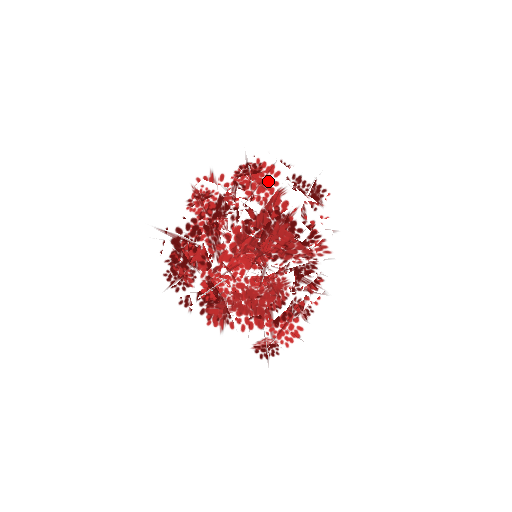
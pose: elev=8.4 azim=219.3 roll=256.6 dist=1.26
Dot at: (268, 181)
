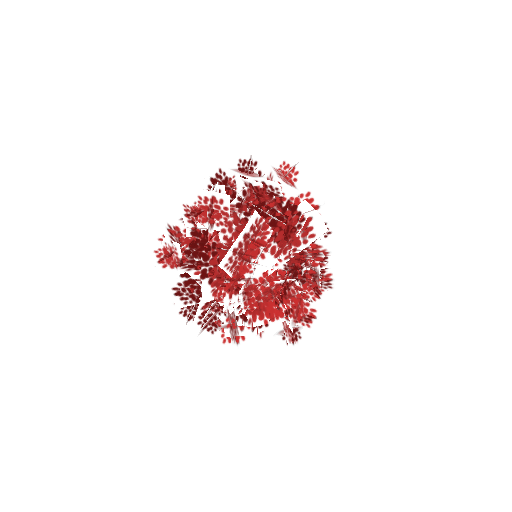
Dot at: (219, 209)
